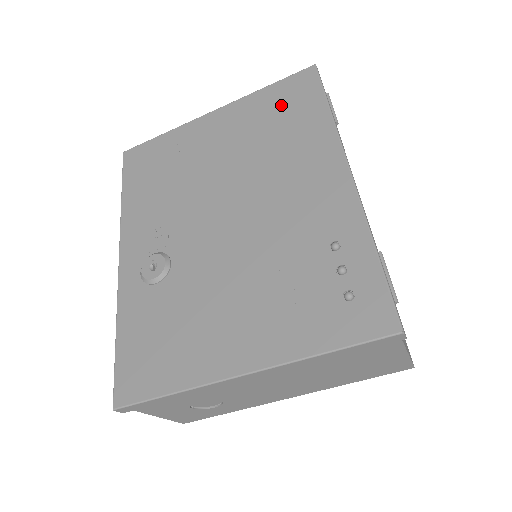
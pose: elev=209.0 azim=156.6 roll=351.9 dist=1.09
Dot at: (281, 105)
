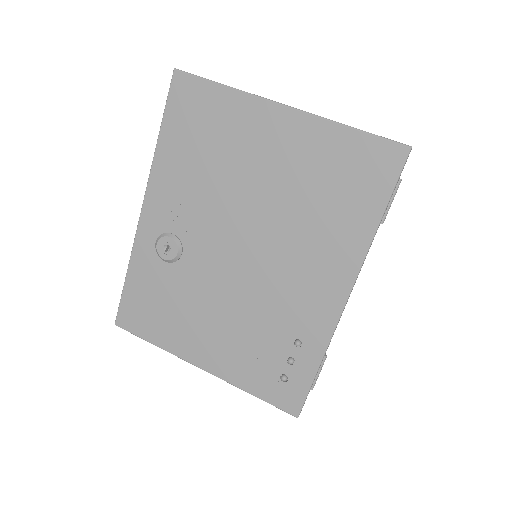
Dot at: (347, 172)
